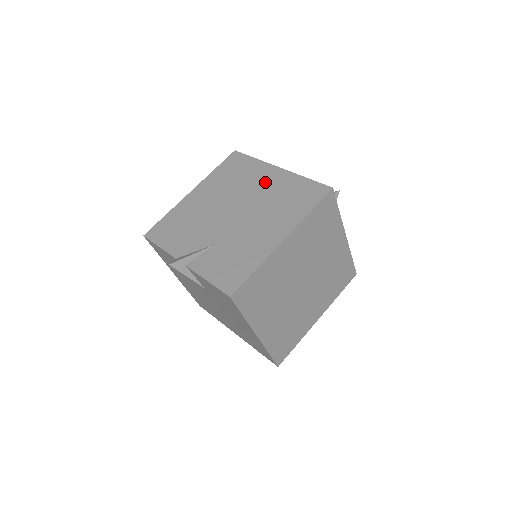
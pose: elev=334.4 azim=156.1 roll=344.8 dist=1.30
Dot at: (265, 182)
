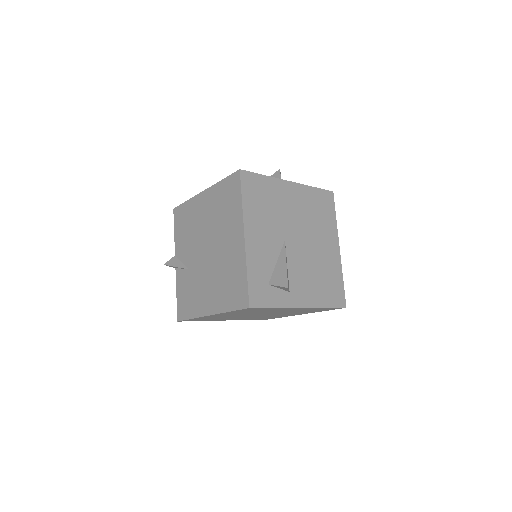
Dot at: (230, 243)
